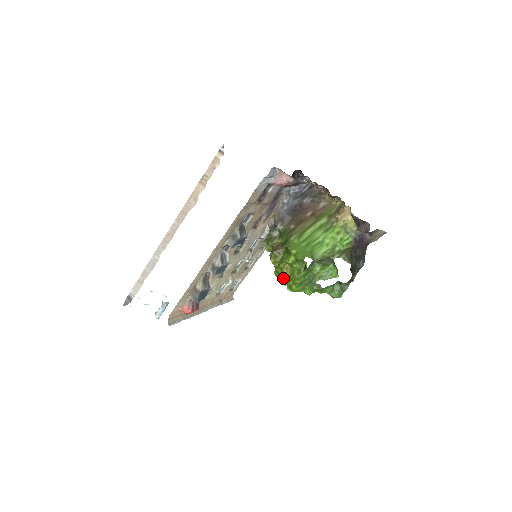
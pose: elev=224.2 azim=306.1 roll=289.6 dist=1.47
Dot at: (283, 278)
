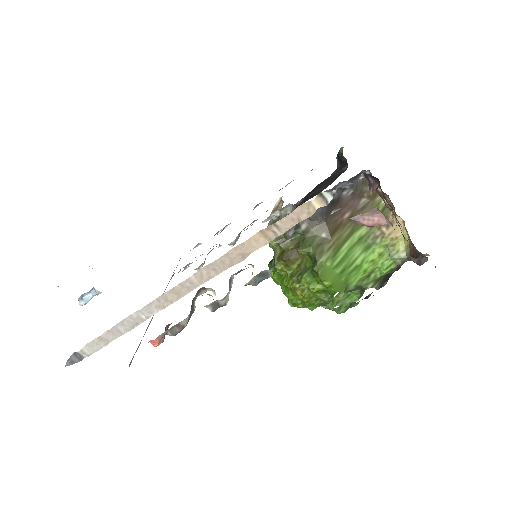
Dot at: (289, 293)
